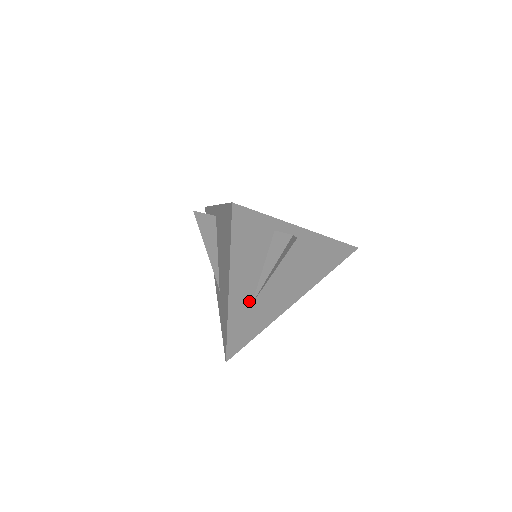
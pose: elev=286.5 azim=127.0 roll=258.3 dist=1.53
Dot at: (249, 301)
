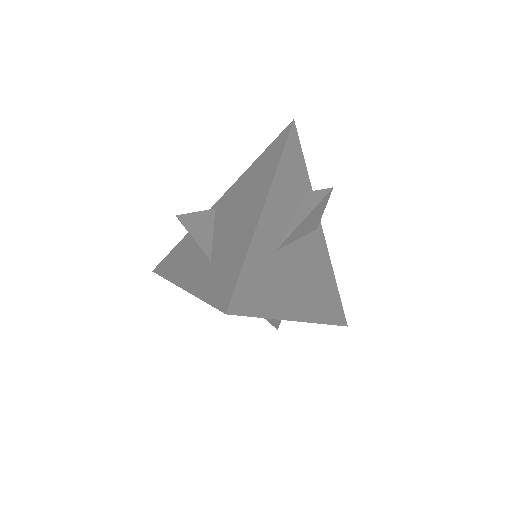
Dot at: (274, 243)
